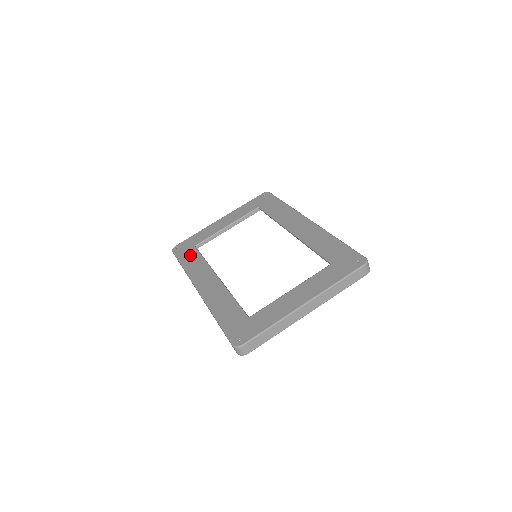
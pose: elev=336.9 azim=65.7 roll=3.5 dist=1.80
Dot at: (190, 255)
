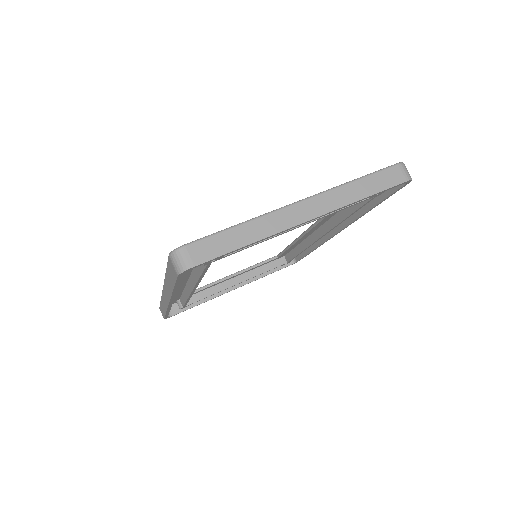
Dot at: occluded
